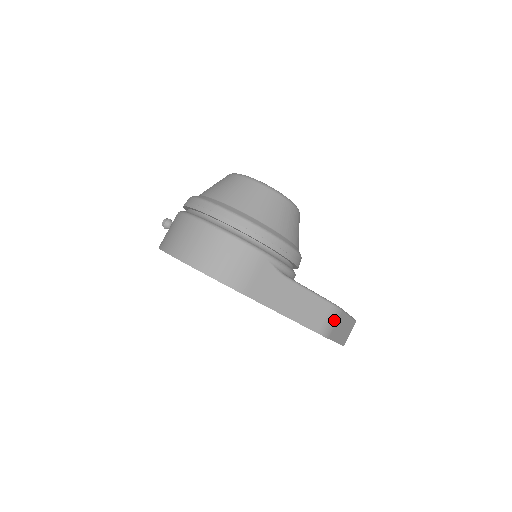
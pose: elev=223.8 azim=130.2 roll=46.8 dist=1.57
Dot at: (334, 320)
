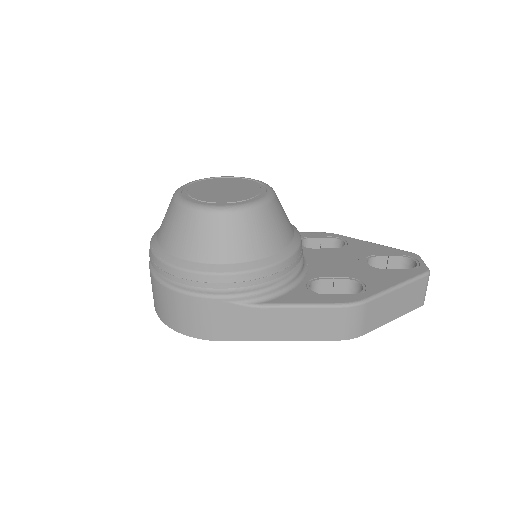
Dot at: (357, 318)
